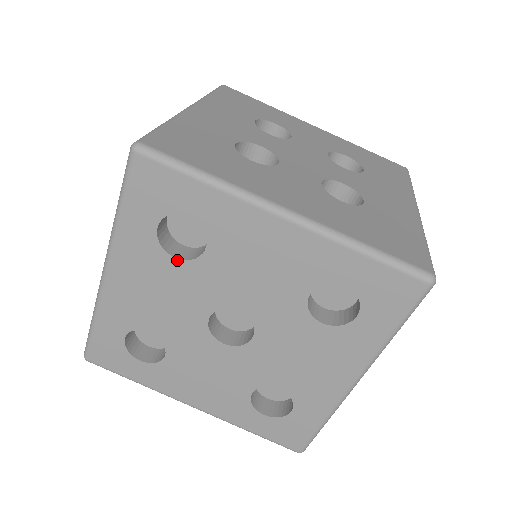
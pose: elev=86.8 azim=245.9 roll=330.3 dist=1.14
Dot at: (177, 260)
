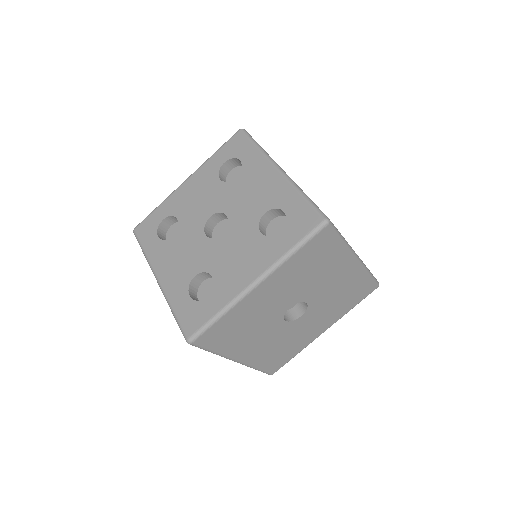
Dot at: (220, 181)
